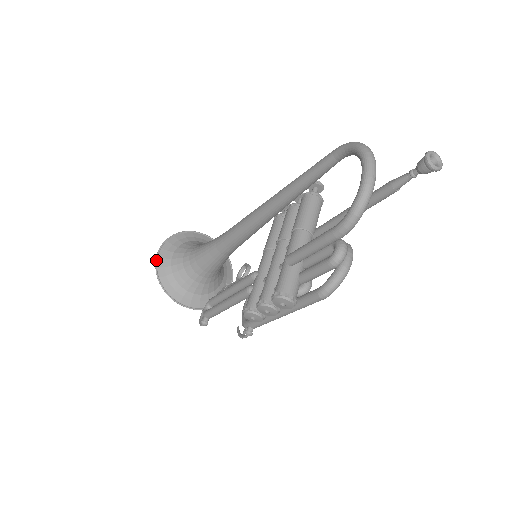
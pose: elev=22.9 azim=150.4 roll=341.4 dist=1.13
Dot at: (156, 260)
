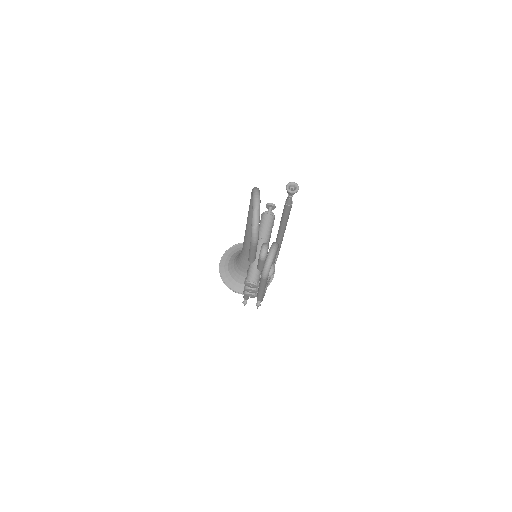
Dot at: (219, 269)
